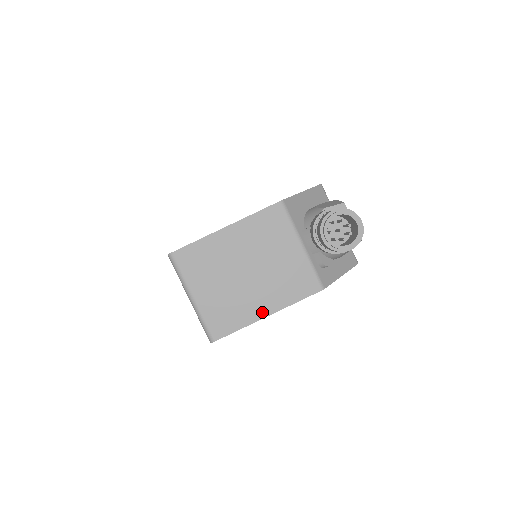
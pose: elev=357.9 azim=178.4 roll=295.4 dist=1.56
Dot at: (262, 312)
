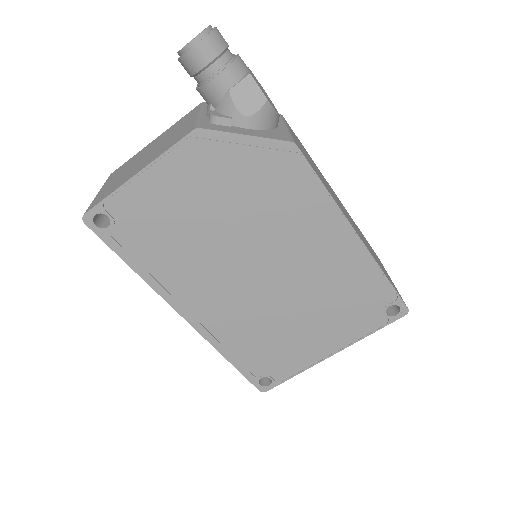
Dot at: (134, 174)
